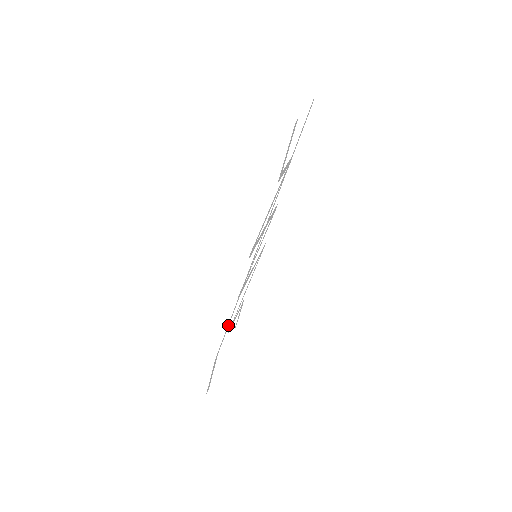
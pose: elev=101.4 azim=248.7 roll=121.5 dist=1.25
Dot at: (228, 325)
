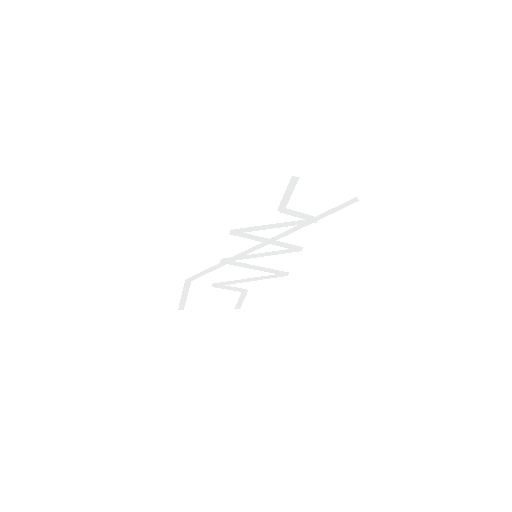
Dot at: (207, 271)
